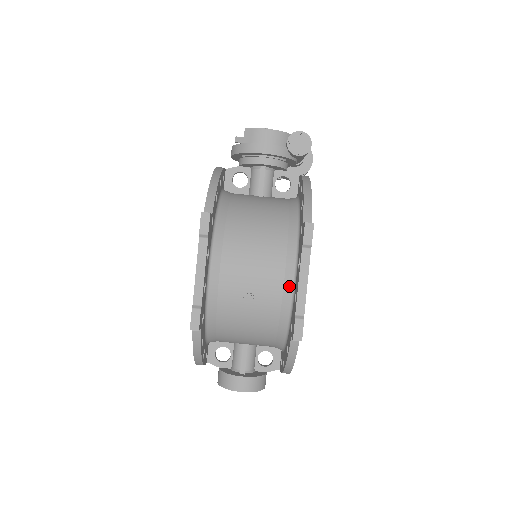
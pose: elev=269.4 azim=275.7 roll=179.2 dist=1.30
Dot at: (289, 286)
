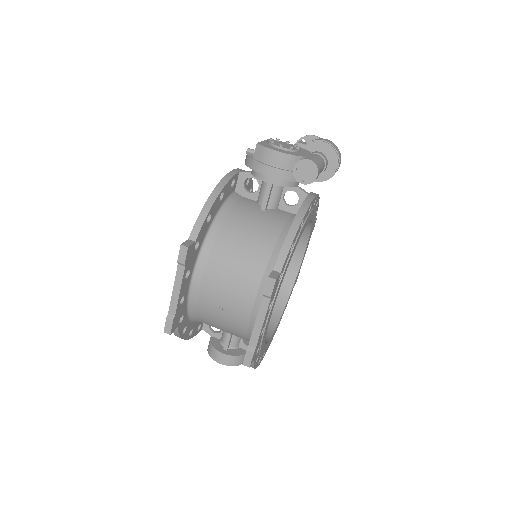
Dot at: (256, 313)
